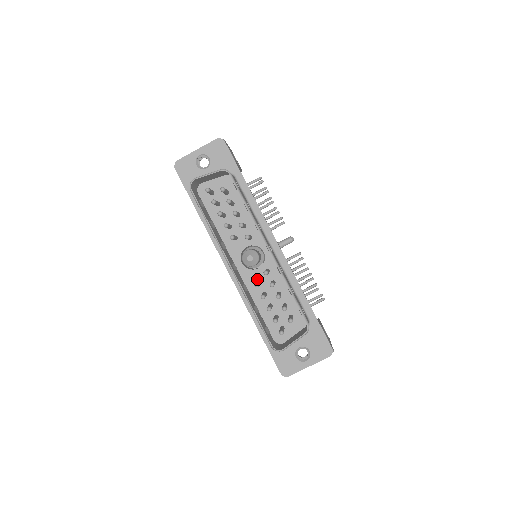
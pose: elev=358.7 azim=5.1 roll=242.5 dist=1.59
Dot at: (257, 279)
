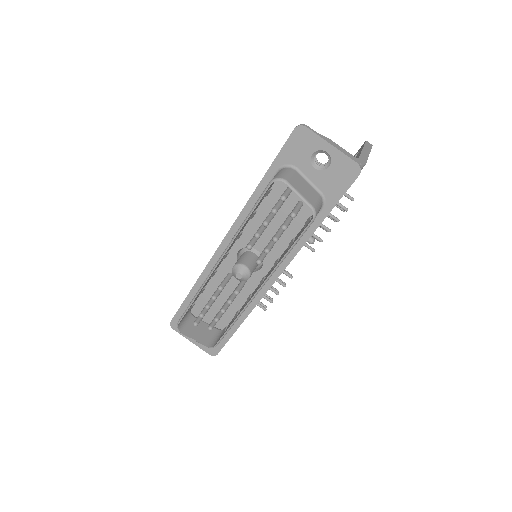
Dot at: occluded
